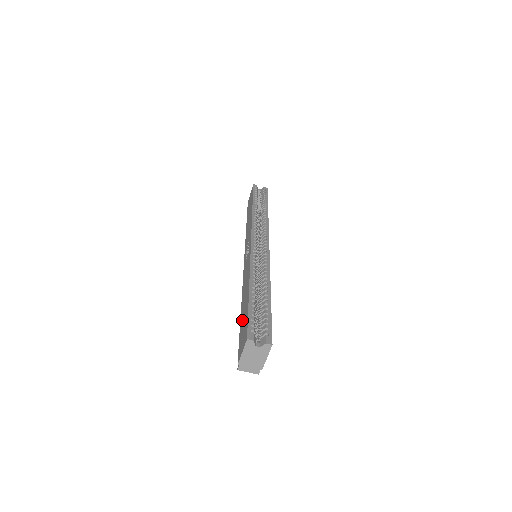
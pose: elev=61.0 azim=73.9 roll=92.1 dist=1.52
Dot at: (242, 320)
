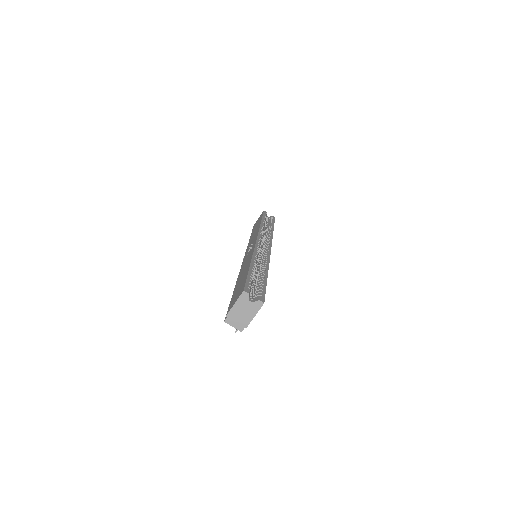
Dot at: (237, 287)
